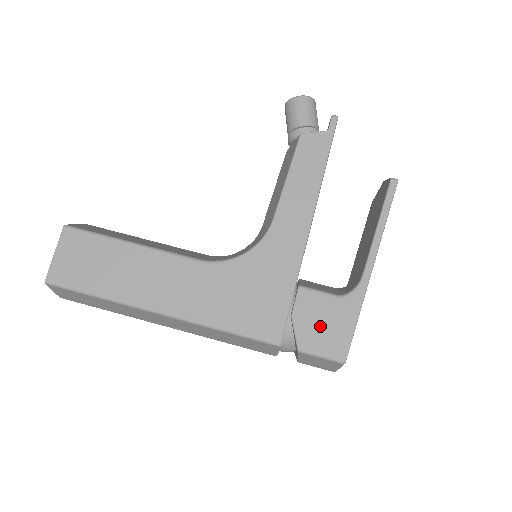
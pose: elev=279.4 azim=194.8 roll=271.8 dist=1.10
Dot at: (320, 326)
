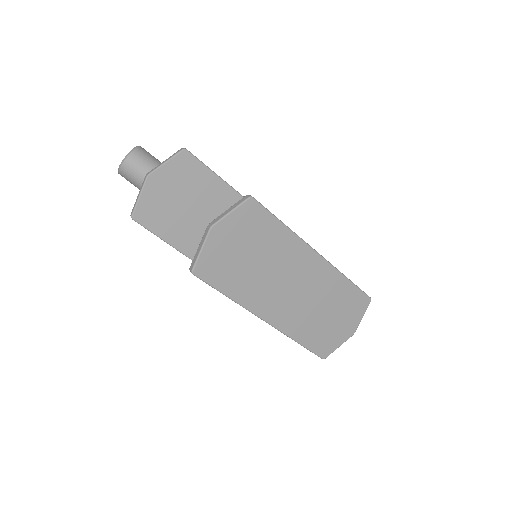
Dot at: occluded
